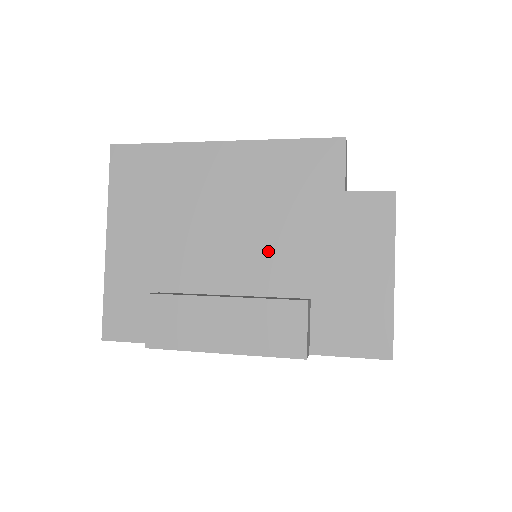
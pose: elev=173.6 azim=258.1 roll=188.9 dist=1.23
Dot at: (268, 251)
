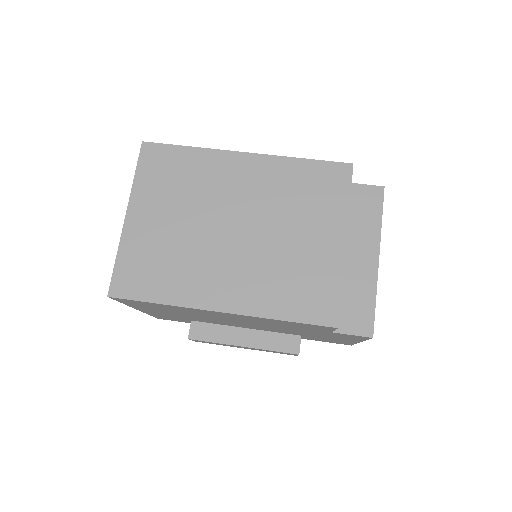
Dot at: occluded
